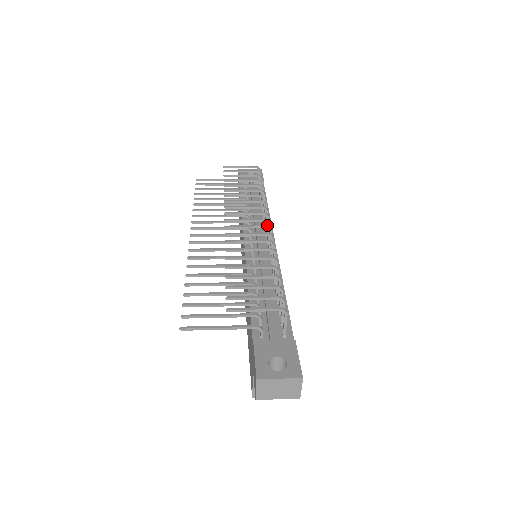
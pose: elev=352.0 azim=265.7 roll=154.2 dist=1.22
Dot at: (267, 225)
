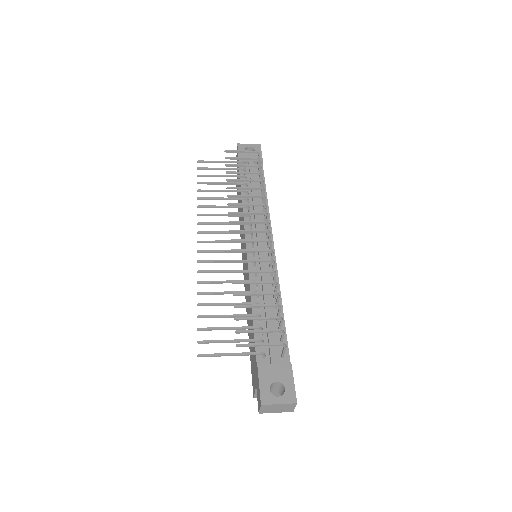
Dot at: occluded
